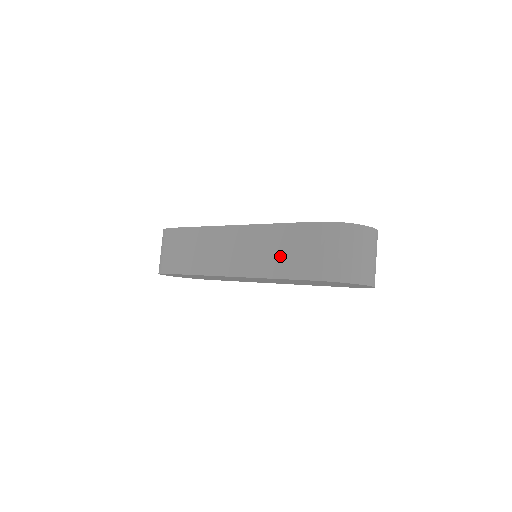
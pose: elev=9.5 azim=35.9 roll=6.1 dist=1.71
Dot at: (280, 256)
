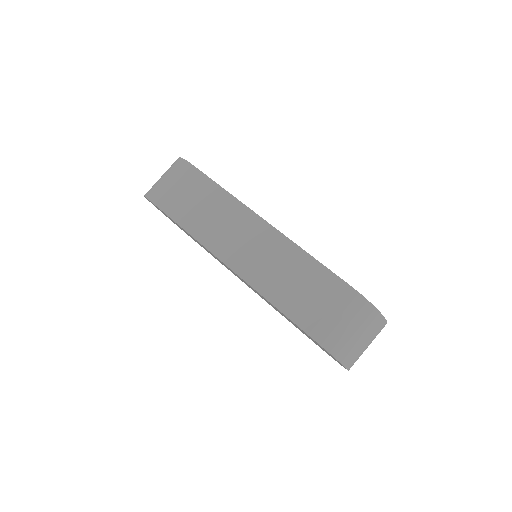
Dot at: (292, 288)
